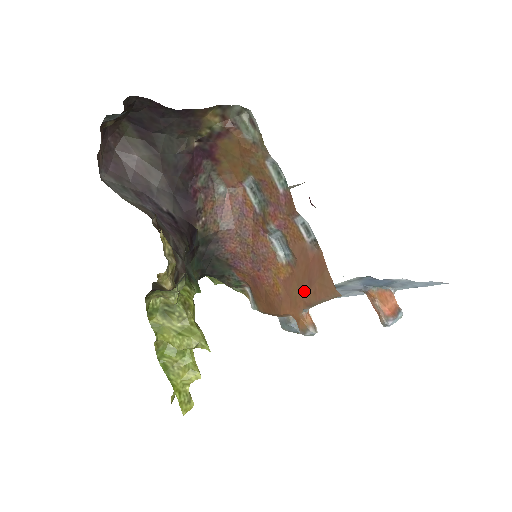
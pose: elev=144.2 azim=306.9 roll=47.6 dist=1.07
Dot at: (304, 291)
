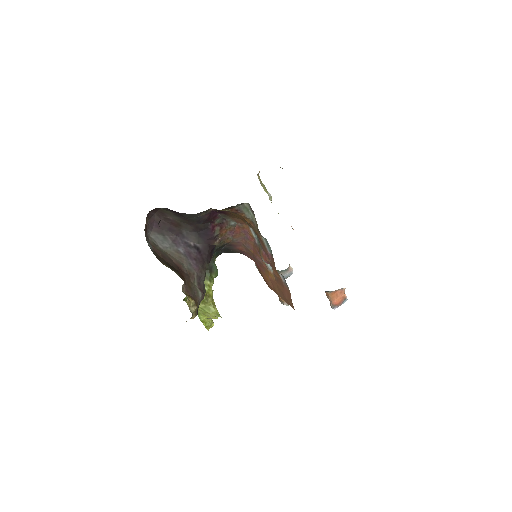
Dot at: (281, 294)
